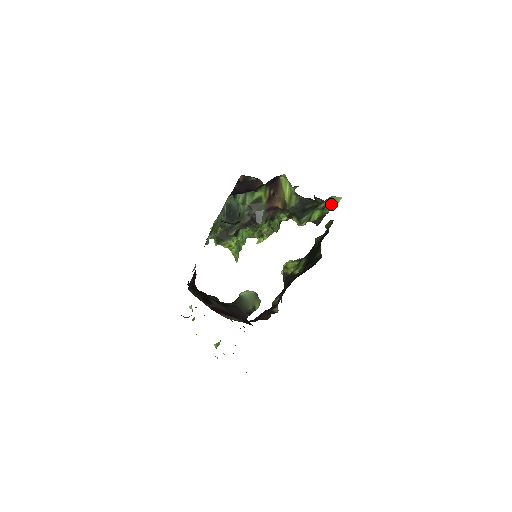
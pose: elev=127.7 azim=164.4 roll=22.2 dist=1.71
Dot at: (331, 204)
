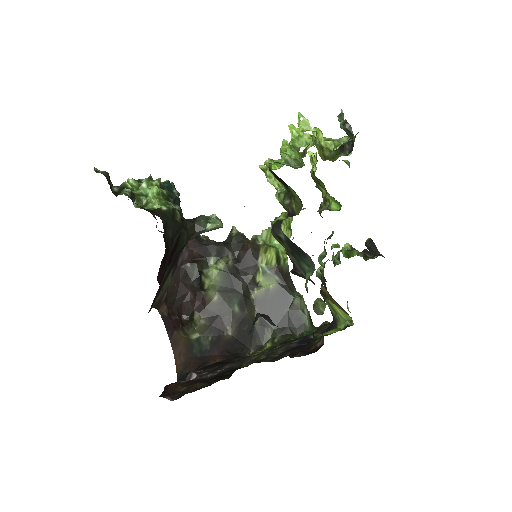
Dot at: occluded
